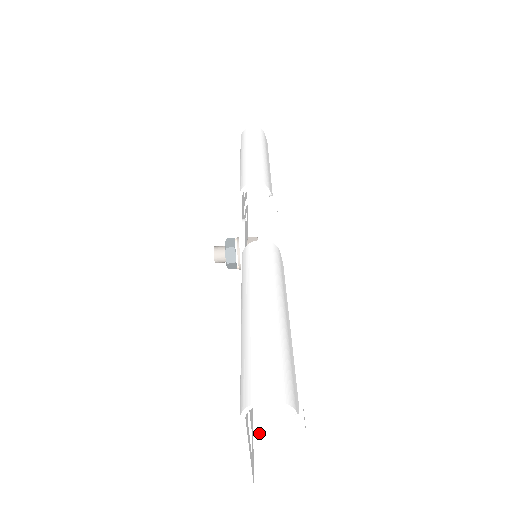
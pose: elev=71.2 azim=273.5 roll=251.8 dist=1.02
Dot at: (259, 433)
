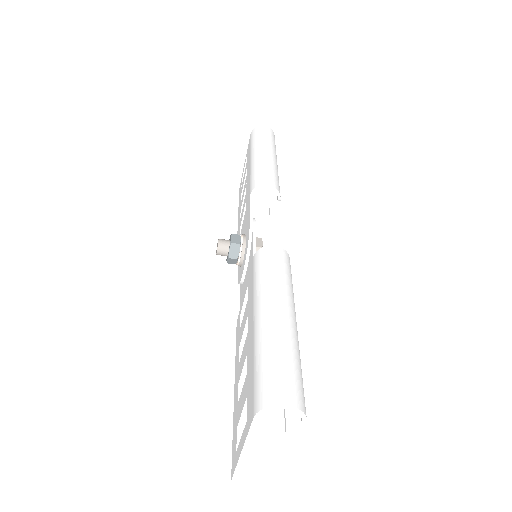
Dot at: (243, 428)
